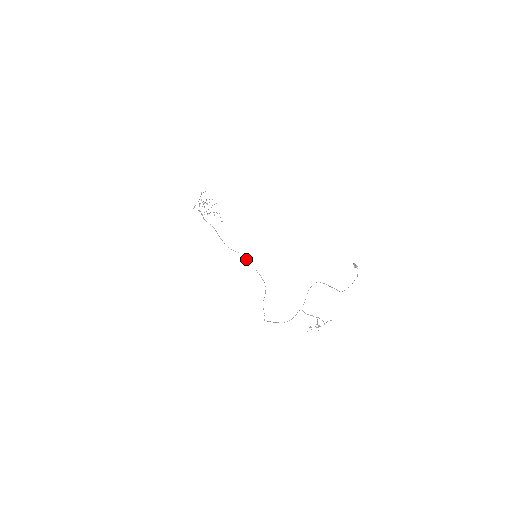
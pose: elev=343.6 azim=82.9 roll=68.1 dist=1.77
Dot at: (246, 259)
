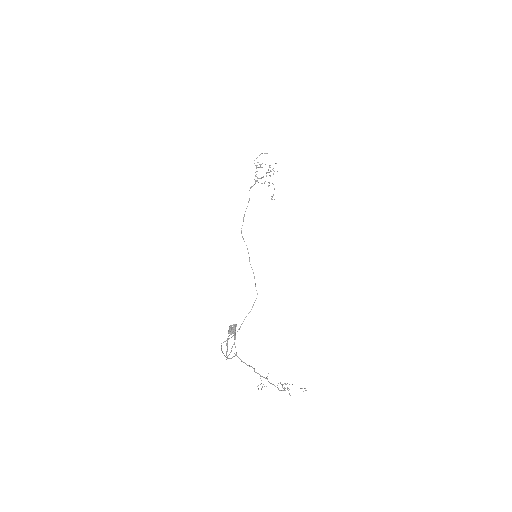
Dot at: occluded
